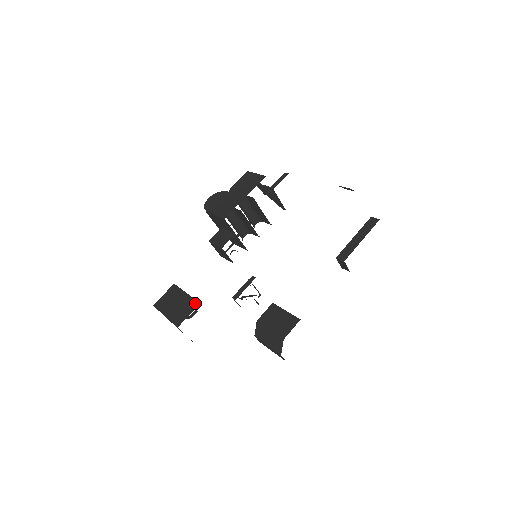
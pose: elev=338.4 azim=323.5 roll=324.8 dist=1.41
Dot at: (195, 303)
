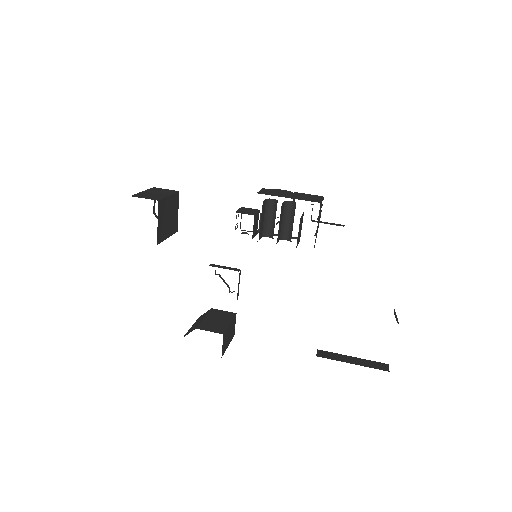
Dot at: (158, 199)
